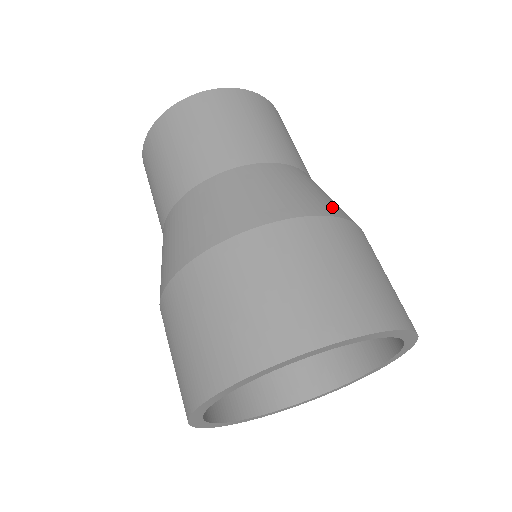
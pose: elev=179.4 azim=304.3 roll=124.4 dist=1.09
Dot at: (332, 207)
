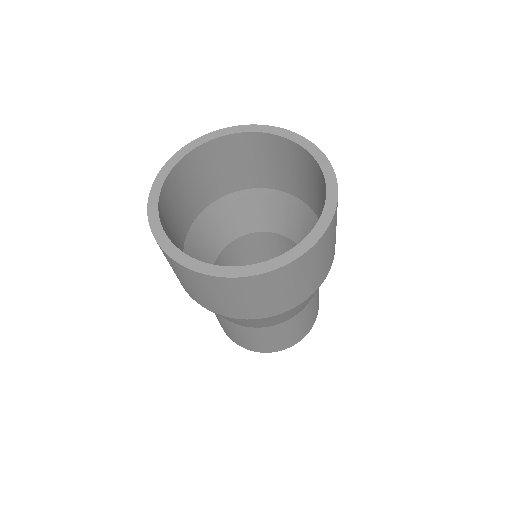
Dot at: occluded
